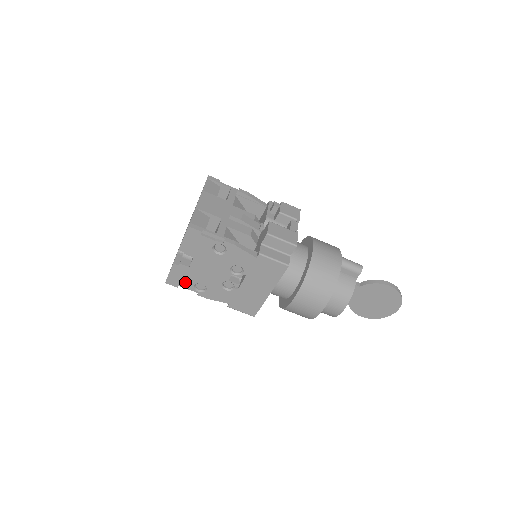
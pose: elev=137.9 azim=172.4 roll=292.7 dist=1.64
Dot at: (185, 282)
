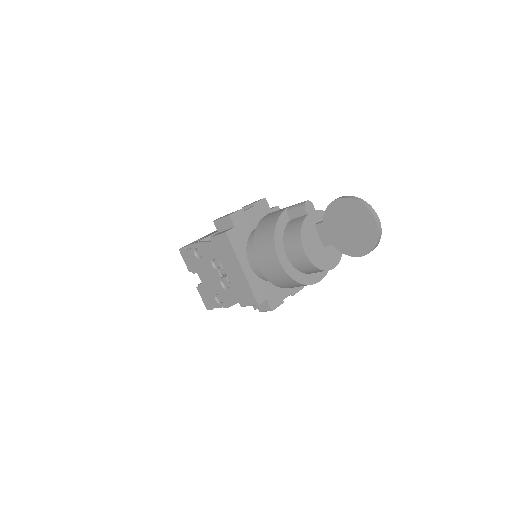
Dot at: (211, 300)
